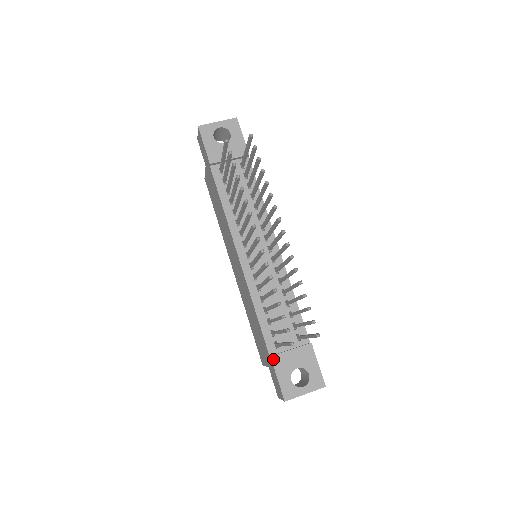
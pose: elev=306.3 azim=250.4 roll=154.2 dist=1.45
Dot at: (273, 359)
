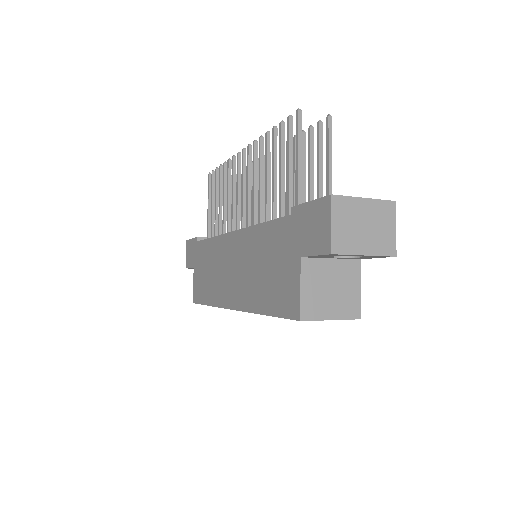
Dot at: (296, 206)
